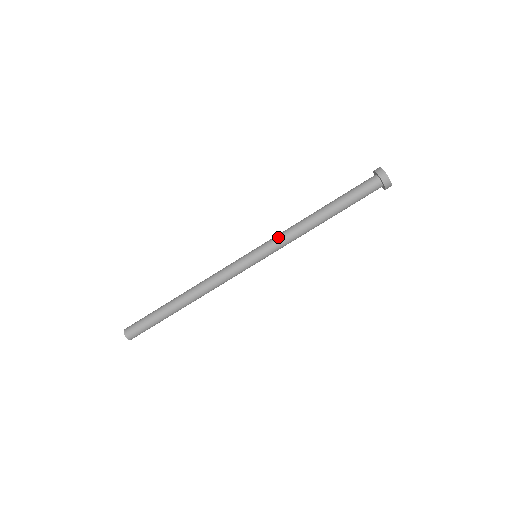
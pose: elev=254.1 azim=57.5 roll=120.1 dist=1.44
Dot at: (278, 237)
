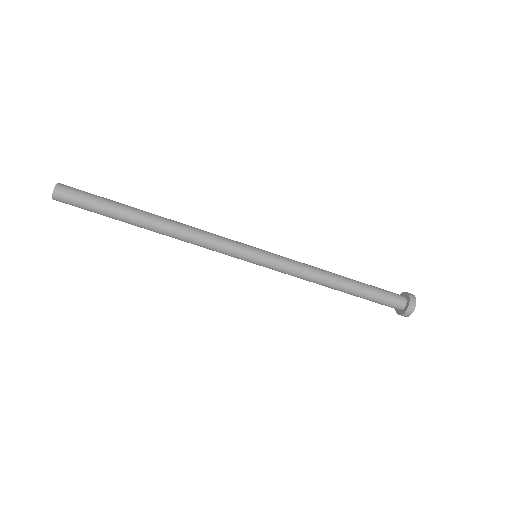
Dot at: (289, 271)
